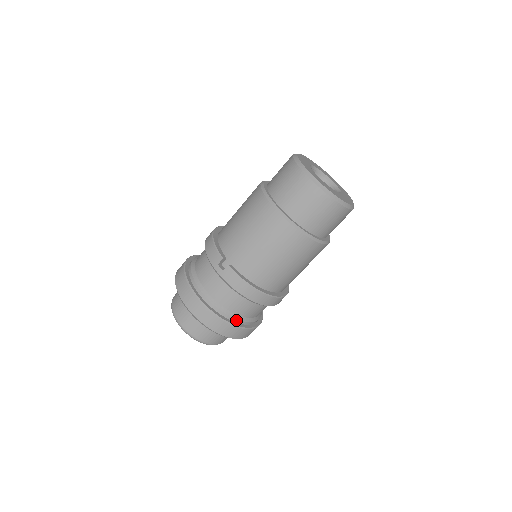
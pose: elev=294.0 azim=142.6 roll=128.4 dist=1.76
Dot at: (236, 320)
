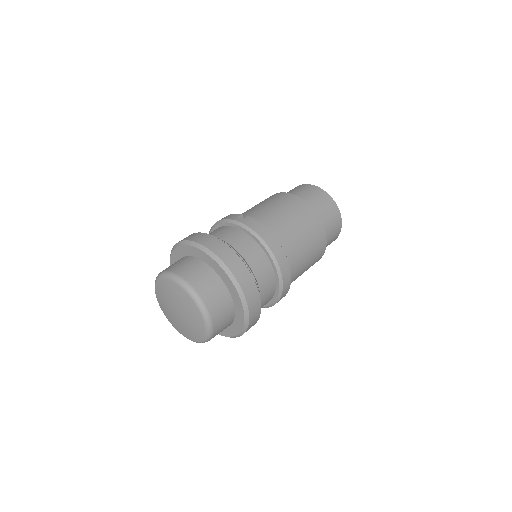
Dot at: occluded
